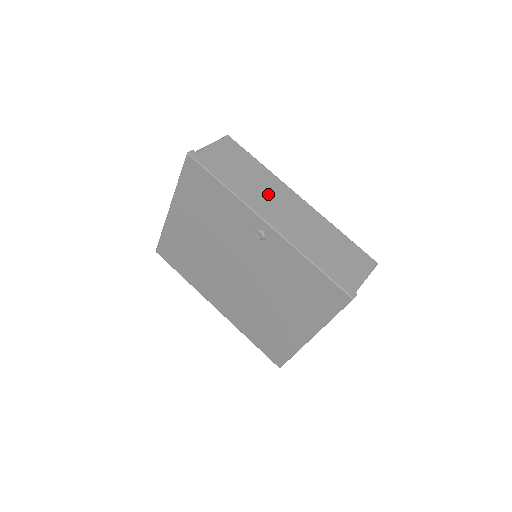
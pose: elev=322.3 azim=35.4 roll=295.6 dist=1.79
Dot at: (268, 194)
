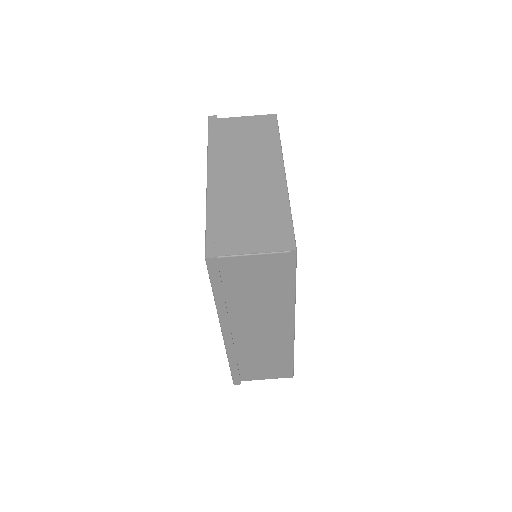
Dot at: (259, 316)
